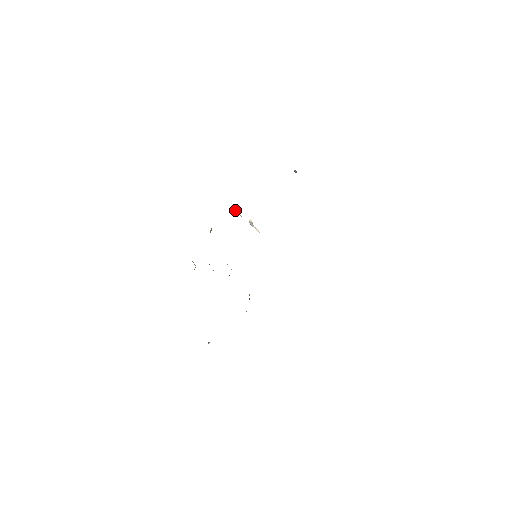
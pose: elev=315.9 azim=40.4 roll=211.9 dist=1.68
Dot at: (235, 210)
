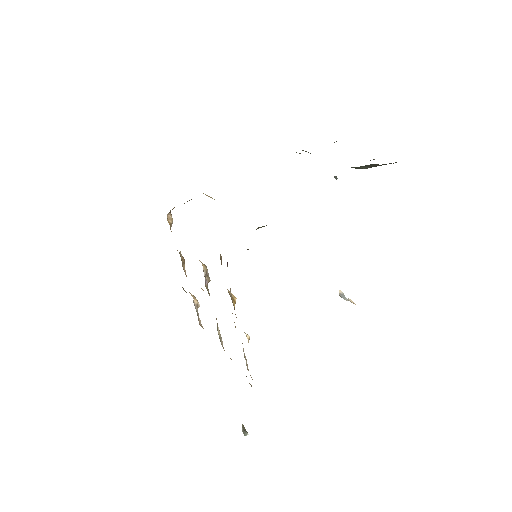
Dot at: (206, 195)
